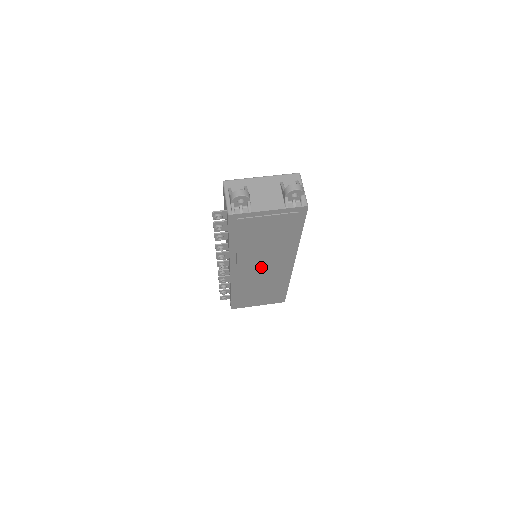
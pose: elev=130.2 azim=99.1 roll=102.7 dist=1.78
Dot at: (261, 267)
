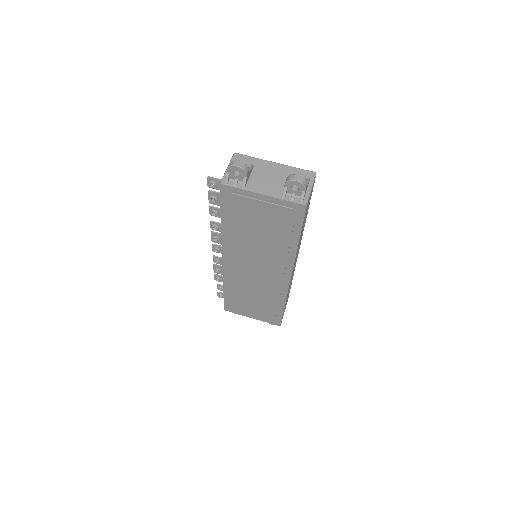
Dot at: (255, 268)
